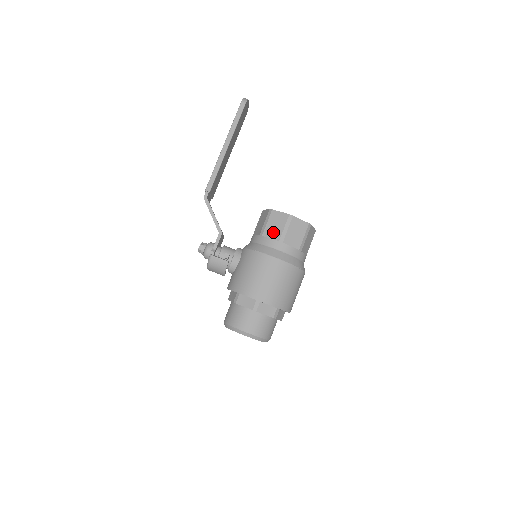
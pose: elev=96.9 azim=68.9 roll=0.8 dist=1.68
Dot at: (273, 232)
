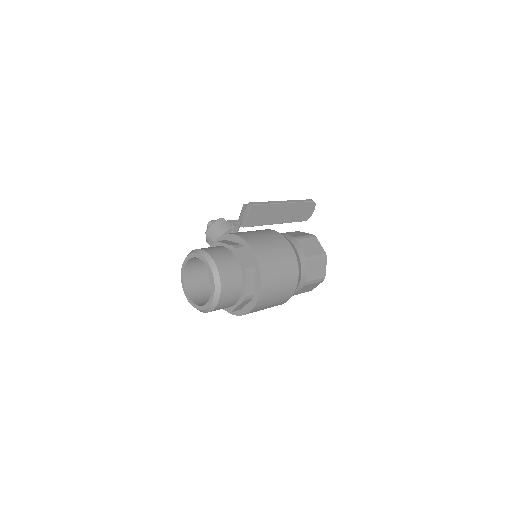
Dot at: (290, 234)
